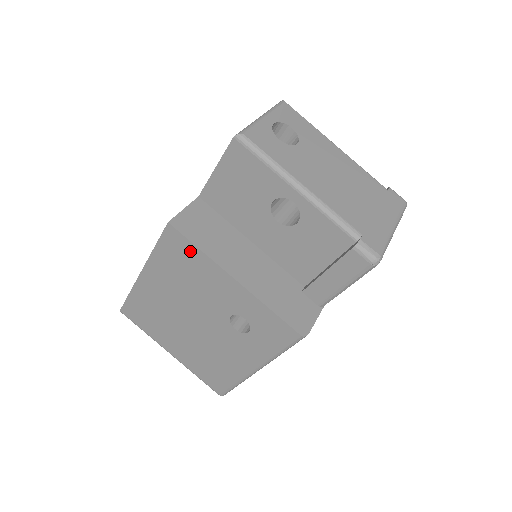
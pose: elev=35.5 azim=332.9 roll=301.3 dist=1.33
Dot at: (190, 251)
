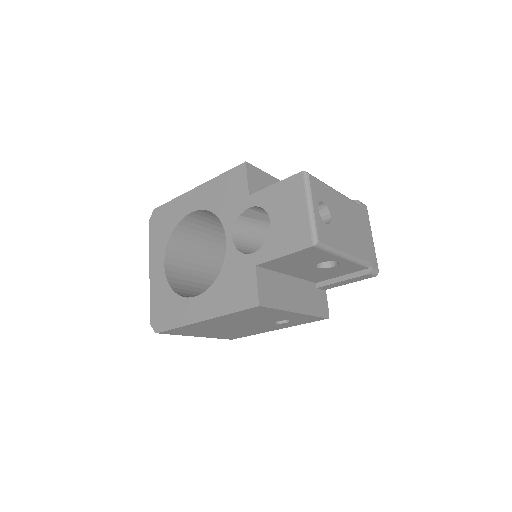
Dot at: (268, 311)
